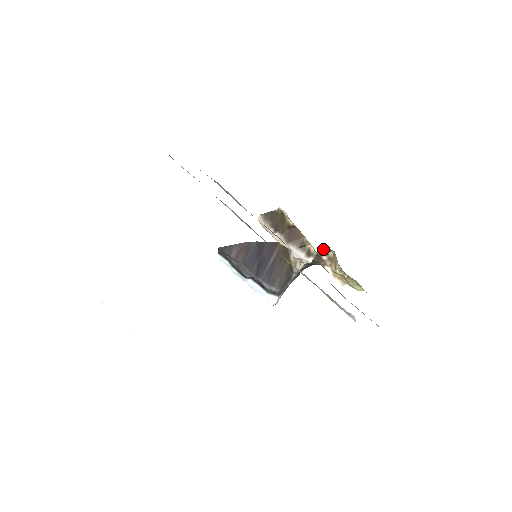
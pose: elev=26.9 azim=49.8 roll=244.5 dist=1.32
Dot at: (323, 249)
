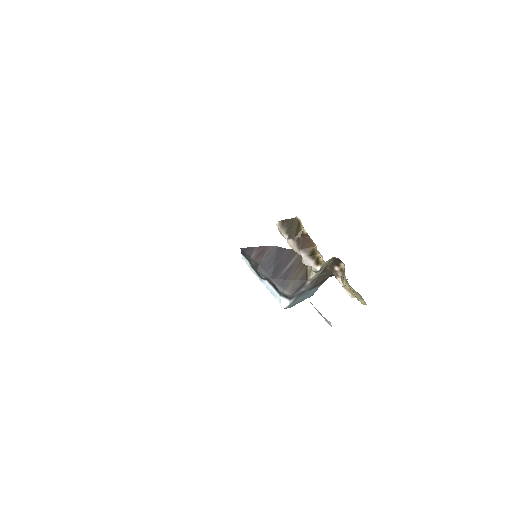
Dot at: (335, 260)
